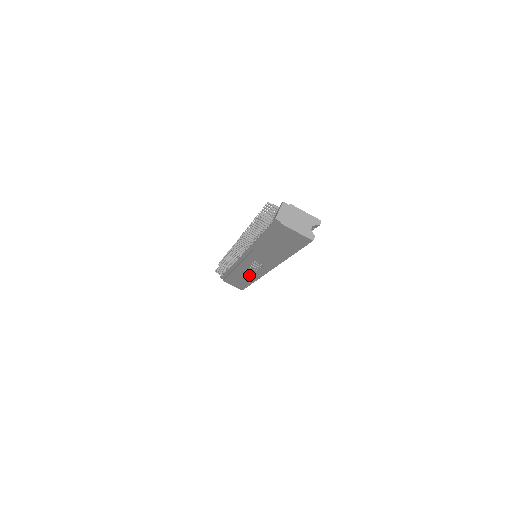
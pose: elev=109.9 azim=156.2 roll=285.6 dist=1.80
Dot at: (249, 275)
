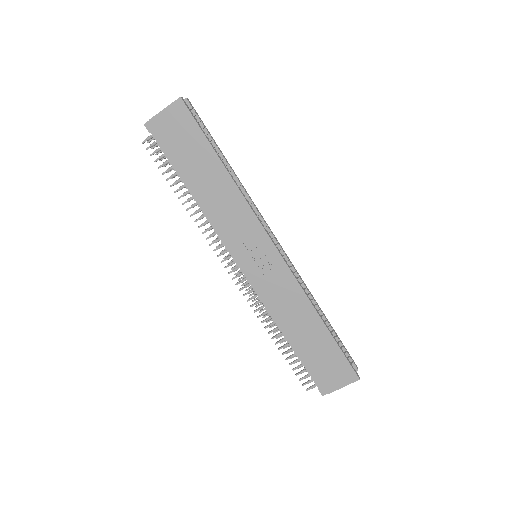
Dot at: (294, 303)
